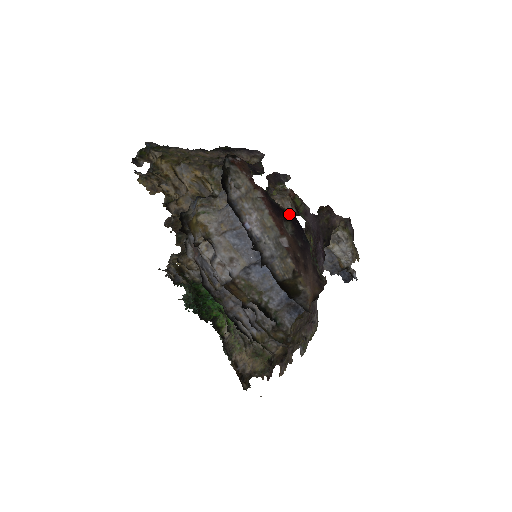
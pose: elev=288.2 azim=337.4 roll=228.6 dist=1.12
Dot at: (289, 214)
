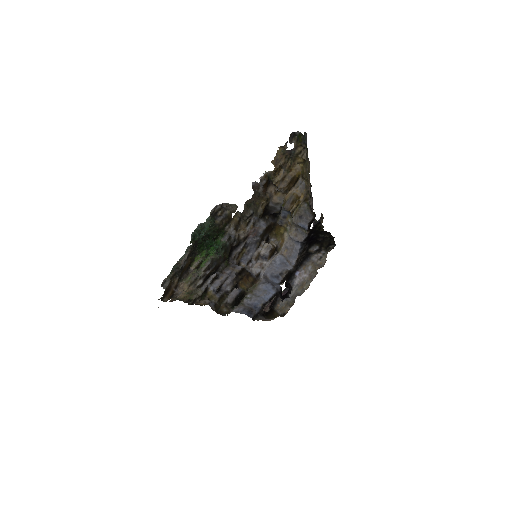
Dot at: occluded
